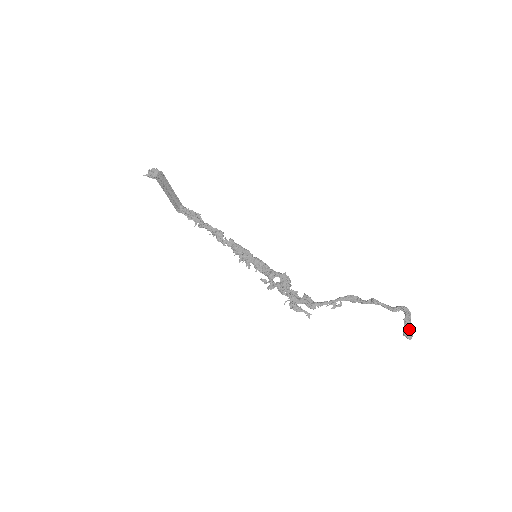
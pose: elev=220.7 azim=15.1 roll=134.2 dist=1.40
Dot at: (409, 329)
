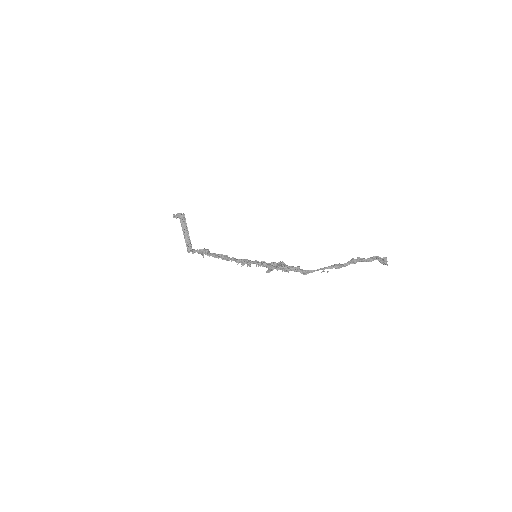
Dot at: occluded
